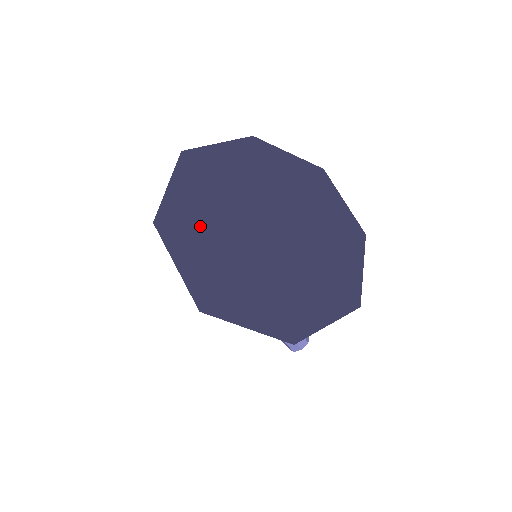
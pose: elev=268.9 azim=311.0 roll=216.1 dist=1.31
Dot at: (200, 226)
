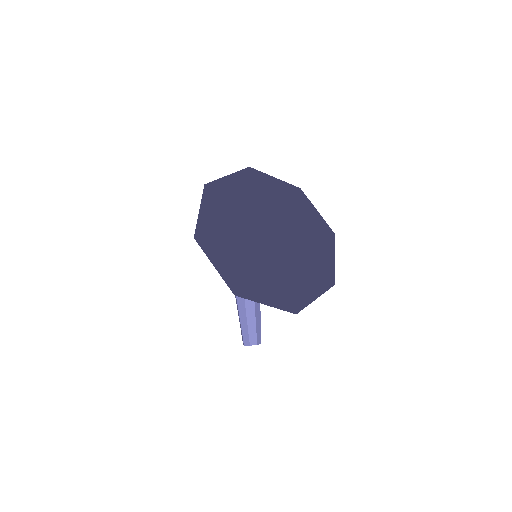
Dot at: (231, 209)
